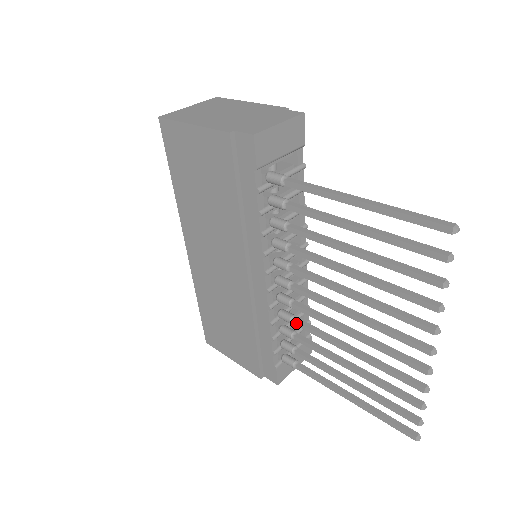
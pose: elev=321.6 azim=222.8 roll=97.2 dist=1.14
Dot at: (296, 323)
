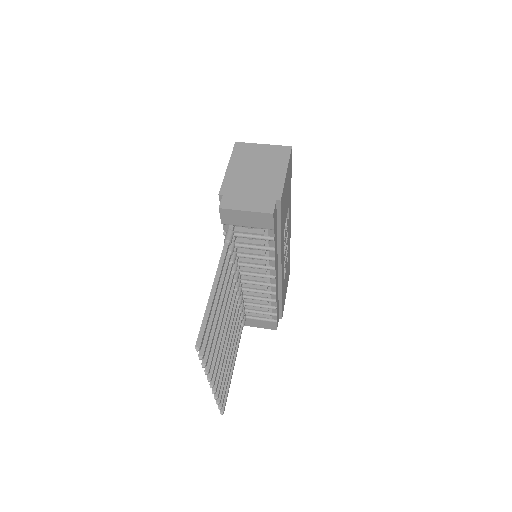
Dot at: occluded
